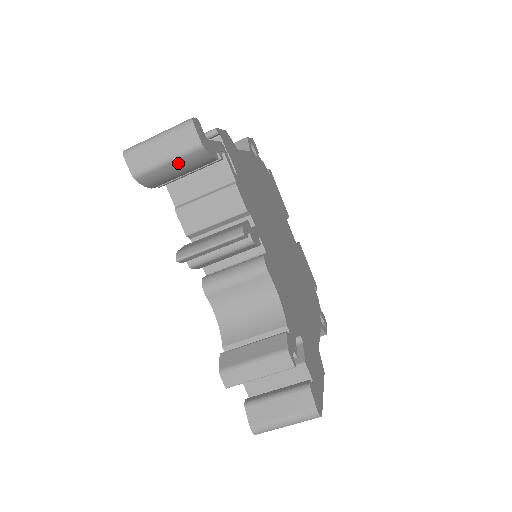
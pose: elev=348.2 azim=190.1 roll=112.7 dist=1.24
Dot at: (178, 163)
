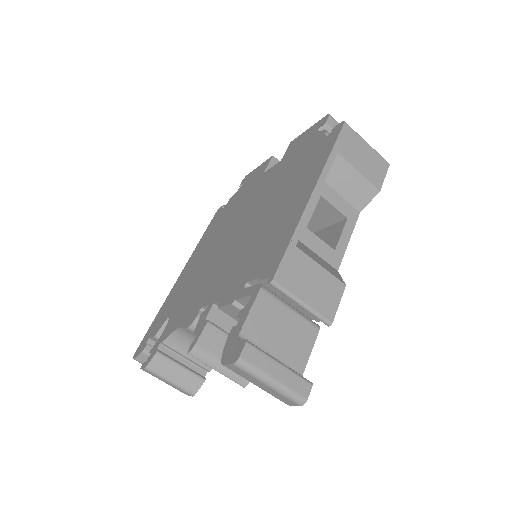
Dot at: occluded
